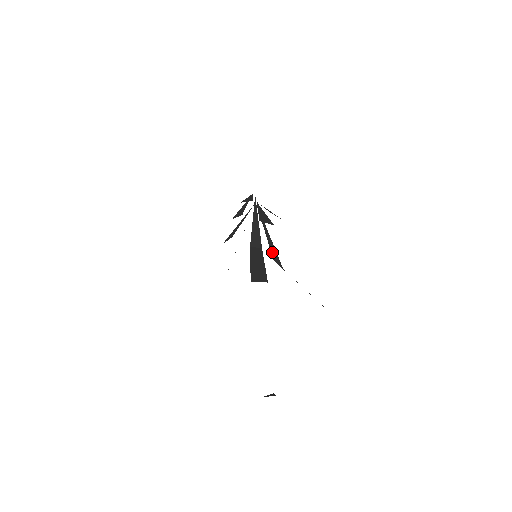
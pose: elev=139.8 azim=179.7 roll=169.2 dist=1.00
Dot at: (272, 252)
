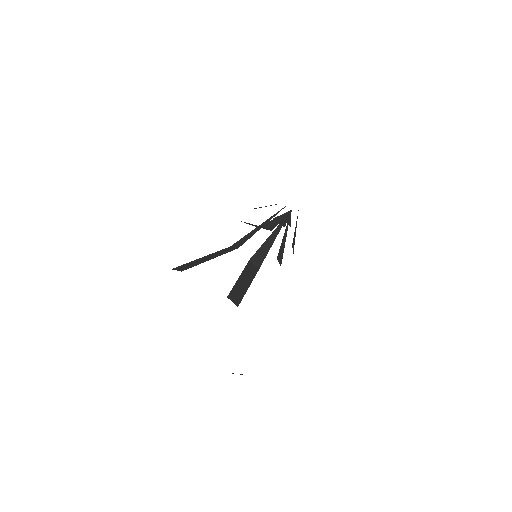
Dot at: (257, 253)
